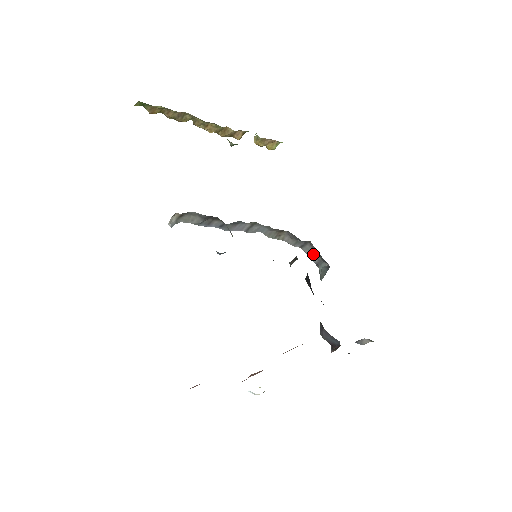
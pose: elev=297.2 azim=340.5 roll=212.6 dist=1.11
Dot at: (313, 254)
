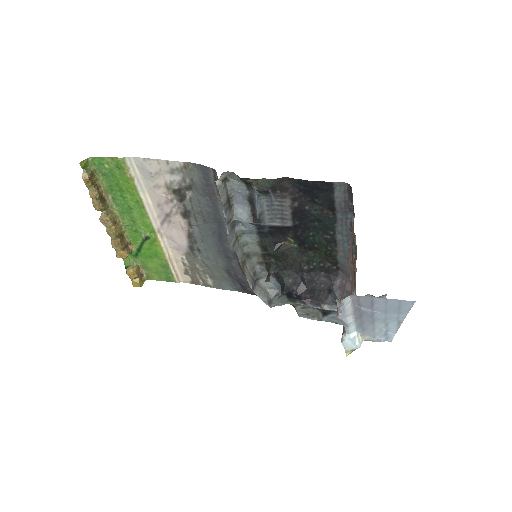
Dot at: (263, 294)
